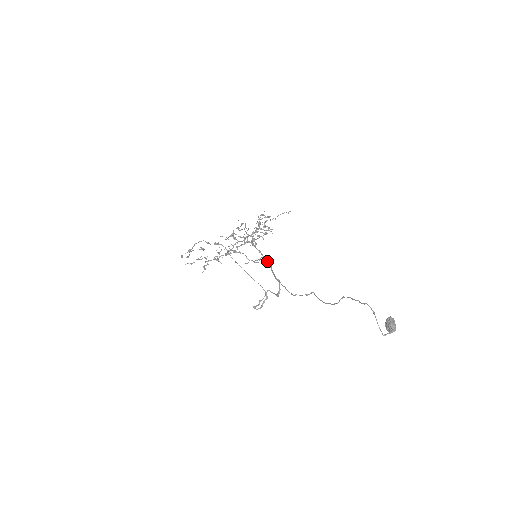
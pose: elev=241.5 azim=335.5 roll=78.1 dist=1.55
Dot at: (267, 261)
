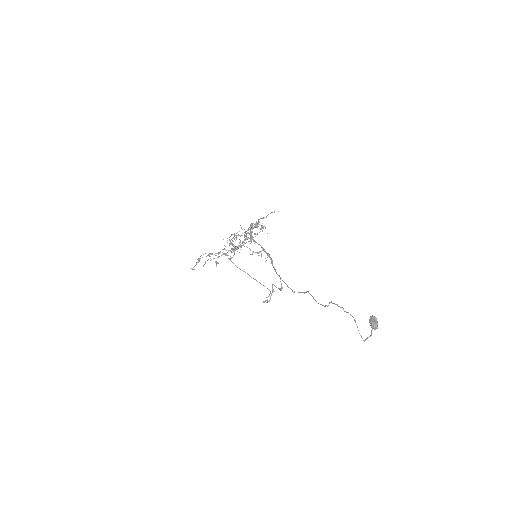
Dot at: (267, 255)
